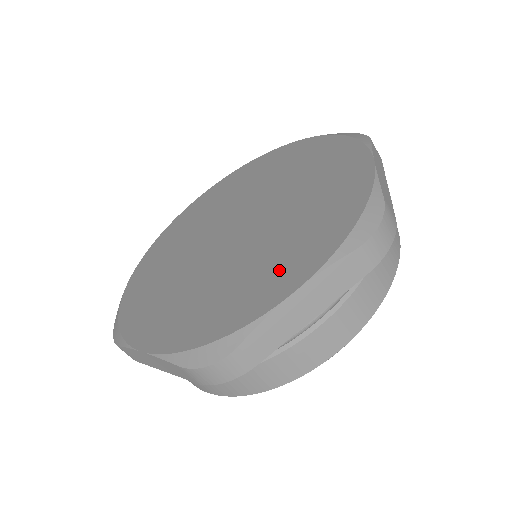
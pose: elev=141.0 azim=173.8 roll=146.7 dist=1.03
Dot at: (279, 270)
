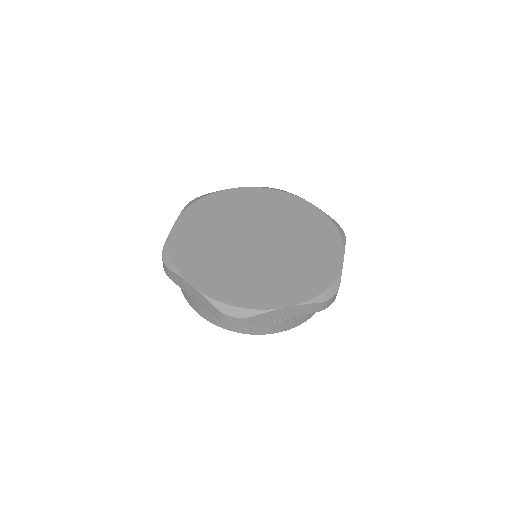
Dot at: (324, 252)
